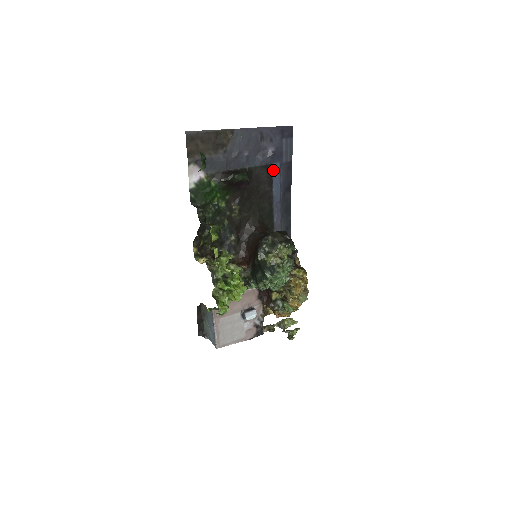
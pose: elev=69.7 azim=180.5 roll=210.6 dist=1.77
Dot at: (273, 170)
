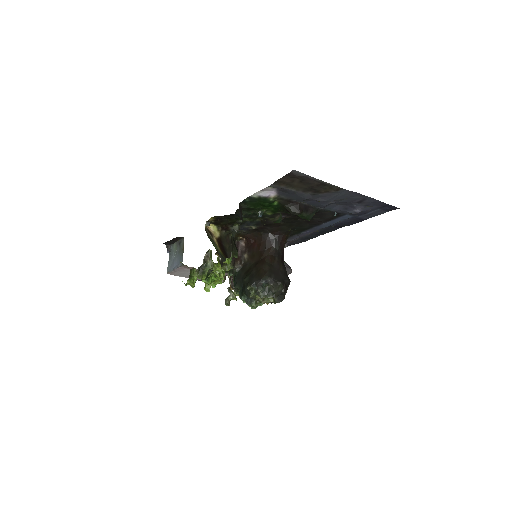
Dot at: (342, 216)
